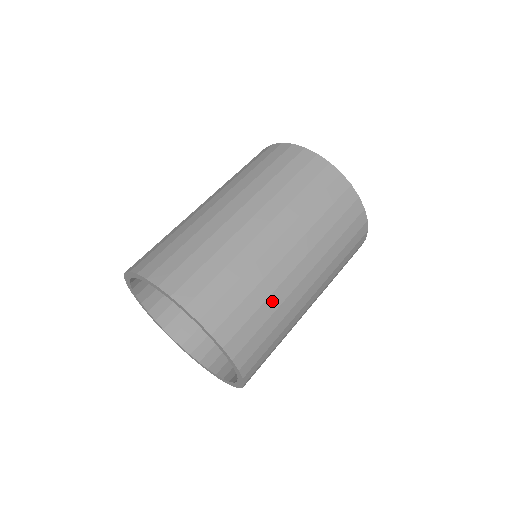
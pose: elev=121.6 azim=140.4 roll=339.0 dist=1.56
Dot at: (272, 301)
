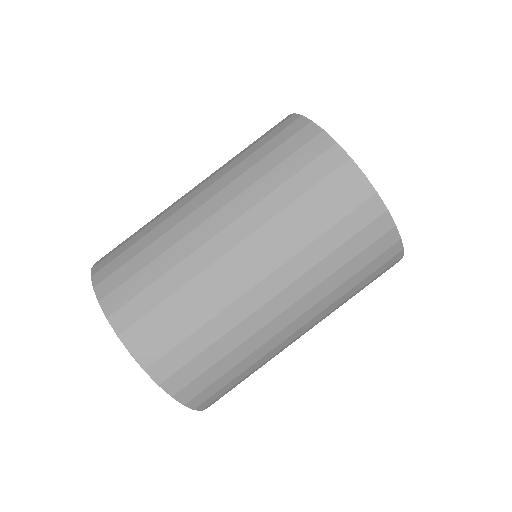
Dot at: (262, 365)
